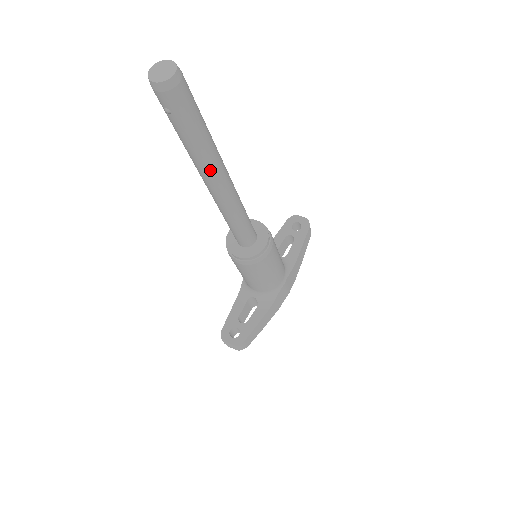
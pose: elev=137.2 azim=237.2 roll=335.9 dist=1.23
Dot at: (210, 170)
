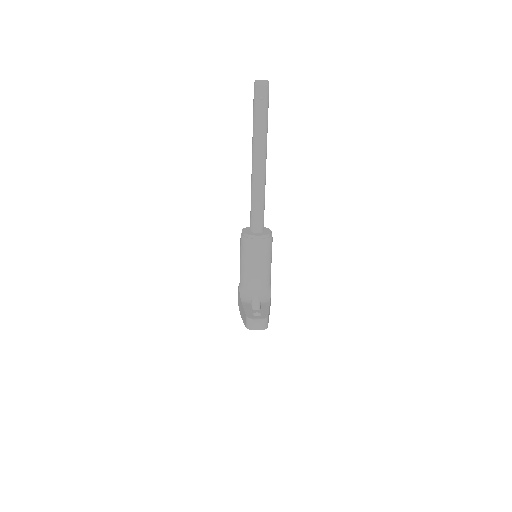
Dot at: (265, 146)
